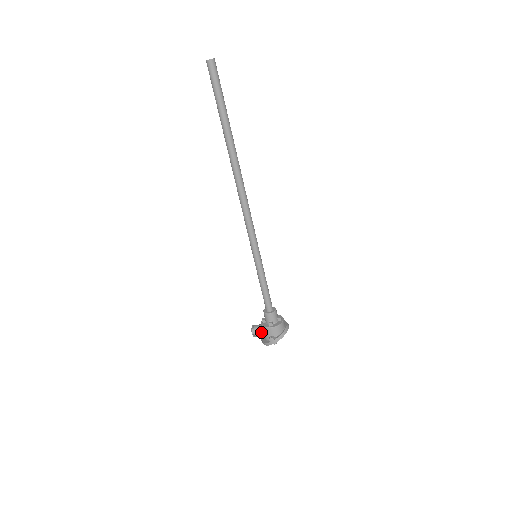
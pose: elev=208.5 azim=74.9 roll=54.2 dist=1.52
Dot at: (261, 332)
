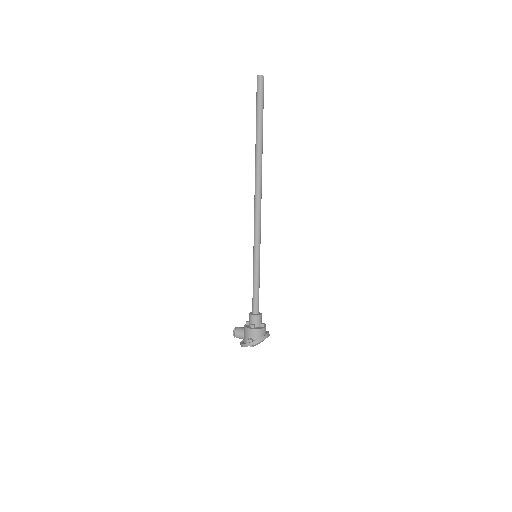
Dot at: (242, 333)
